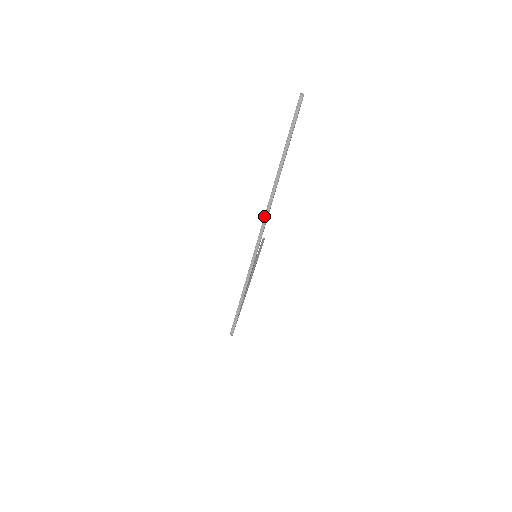
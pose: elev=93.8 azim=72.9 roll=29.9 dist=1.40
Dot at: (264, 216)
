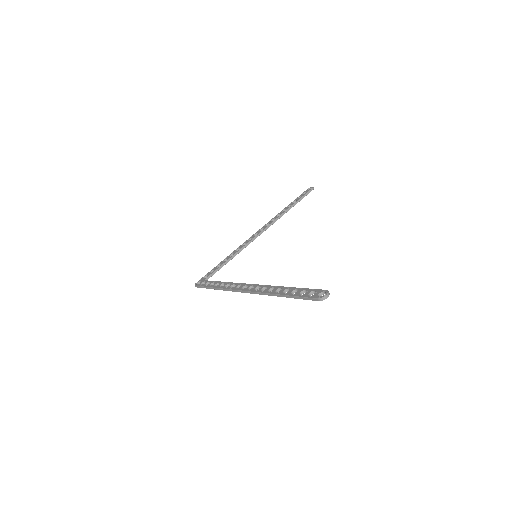
Dot at: (252, 291)
